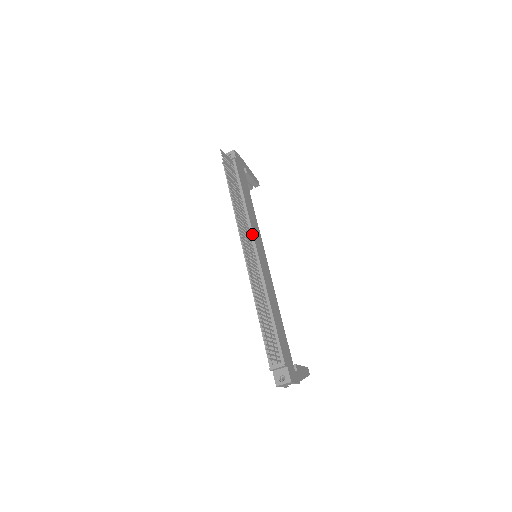
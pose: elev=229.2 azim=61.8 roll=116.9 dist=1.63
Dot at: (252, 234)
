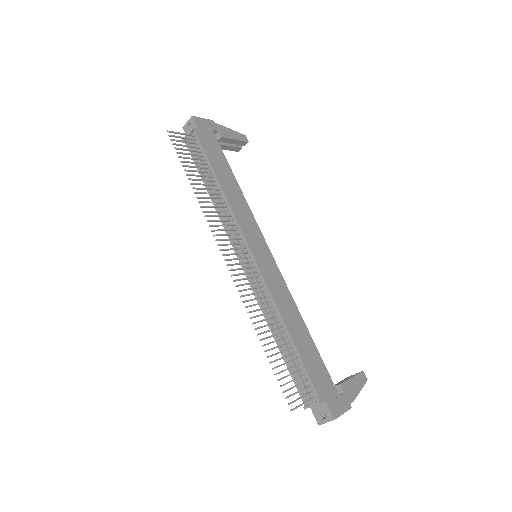
Dot at: (241, 232)
